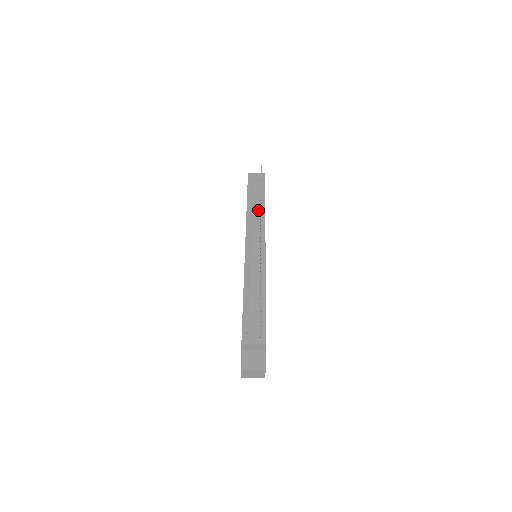
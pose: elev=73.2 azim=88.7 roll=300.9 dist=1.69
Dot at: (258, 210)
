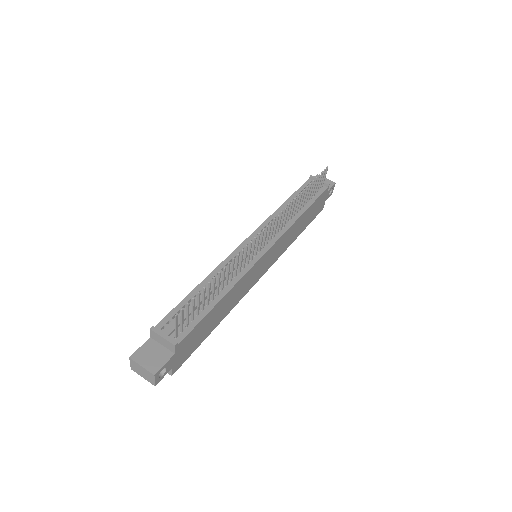
Dot at: (293, 211)
